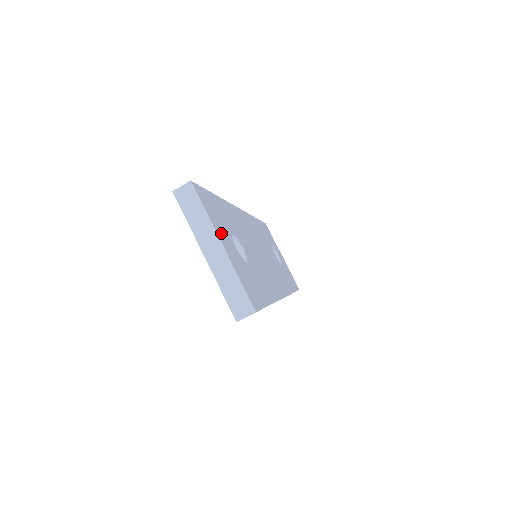
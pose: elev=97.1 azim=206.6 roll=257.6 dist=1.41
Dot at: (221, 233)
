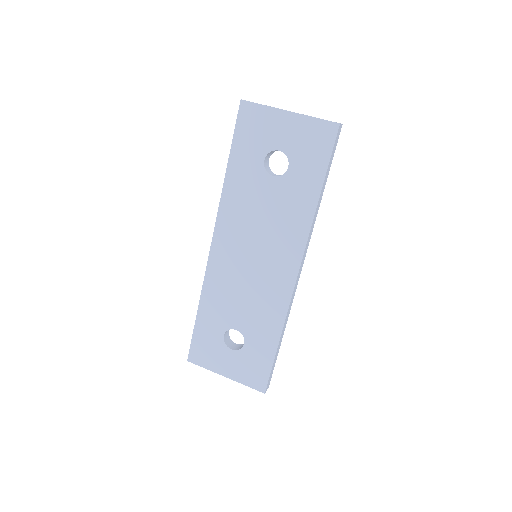
Dot at: occluded
